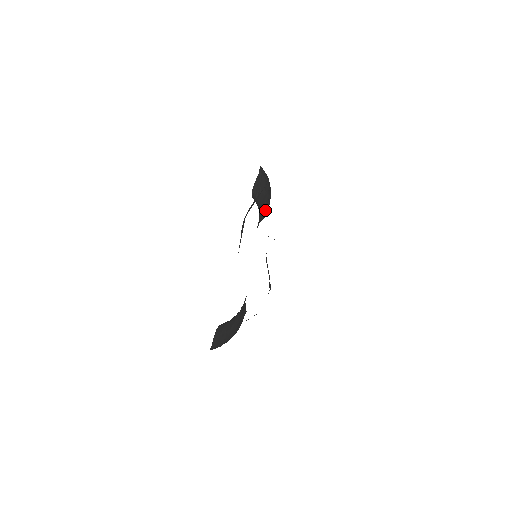
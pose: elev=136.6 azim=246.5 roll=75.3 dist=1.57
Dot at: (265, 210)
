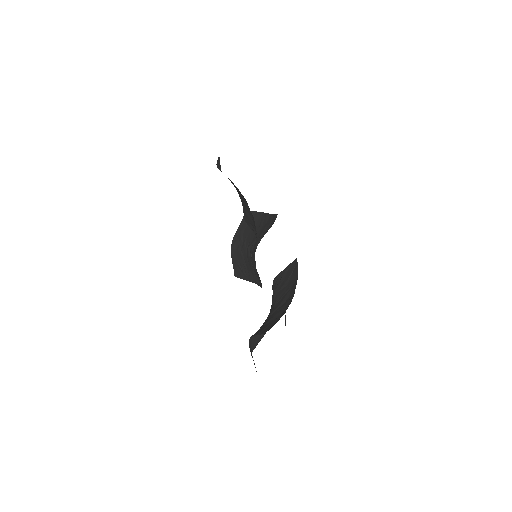
Dot at: (250, 220)
